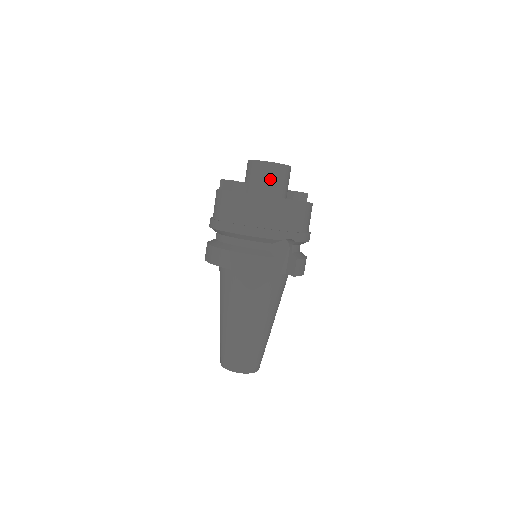
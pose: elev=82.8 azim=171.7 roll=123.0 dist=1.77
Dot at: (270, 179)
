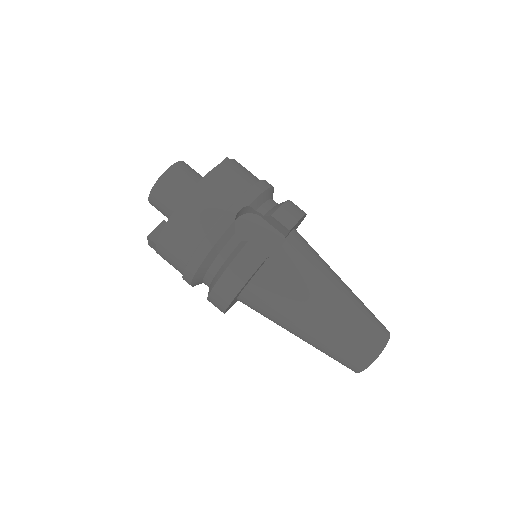
Dot at: (173, 193)
